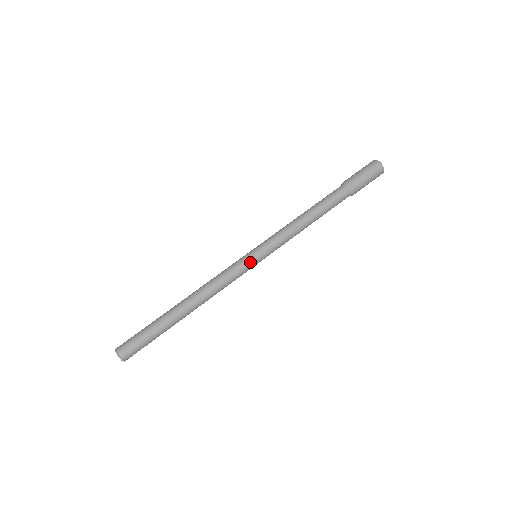
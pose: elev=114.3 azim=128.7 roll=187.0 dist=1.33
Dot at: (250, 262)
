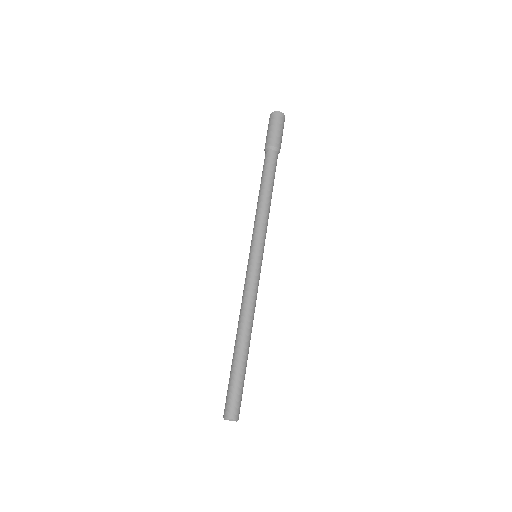
Dot at: (261, 265)
